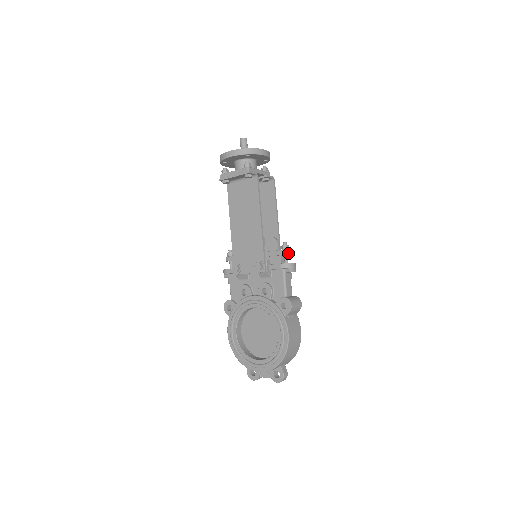
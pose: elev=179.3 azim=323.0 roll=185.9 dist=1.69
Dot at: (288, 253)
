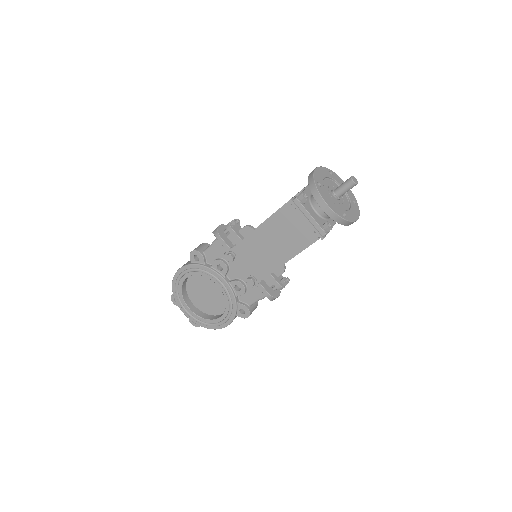
Dot at: occluded
